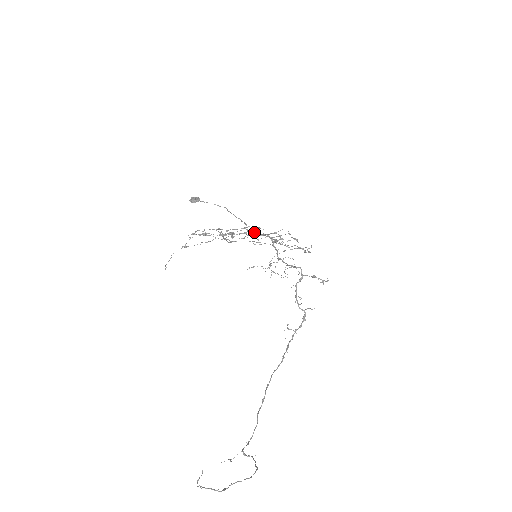
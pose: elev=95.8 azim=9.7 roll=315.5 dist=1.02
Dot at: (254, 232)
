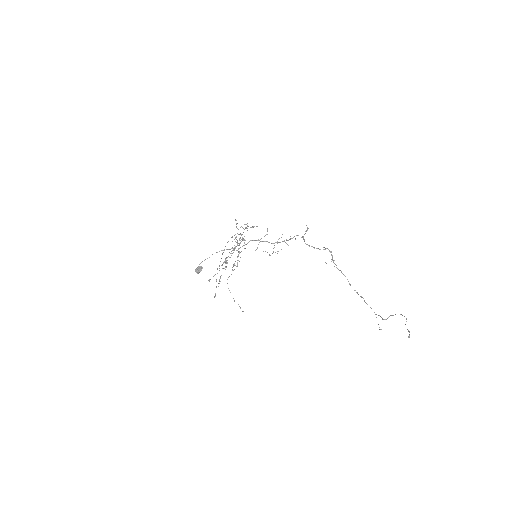
Dot at: occluded
